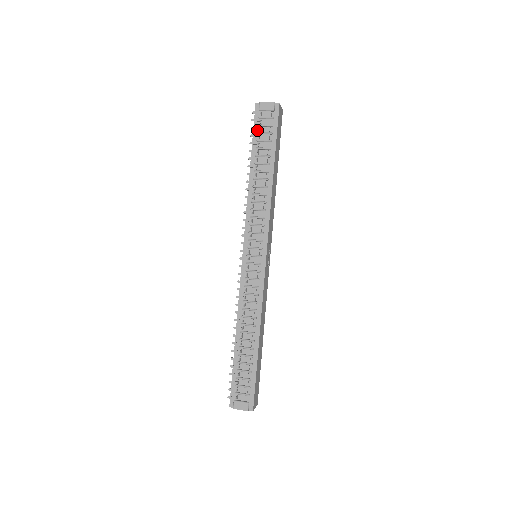
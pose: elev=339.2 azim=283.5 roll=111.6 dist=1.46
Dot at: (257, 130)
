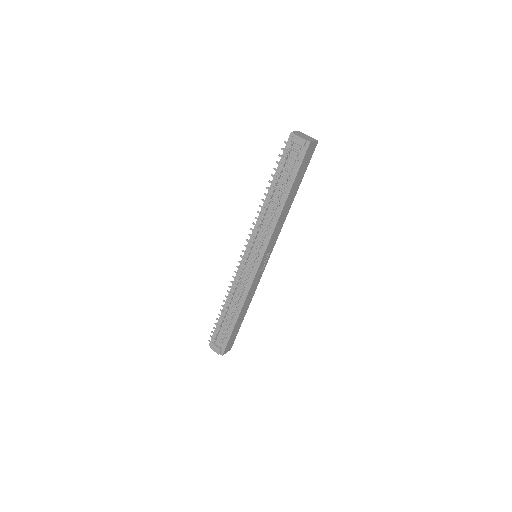
Dot at: (285, 158)
